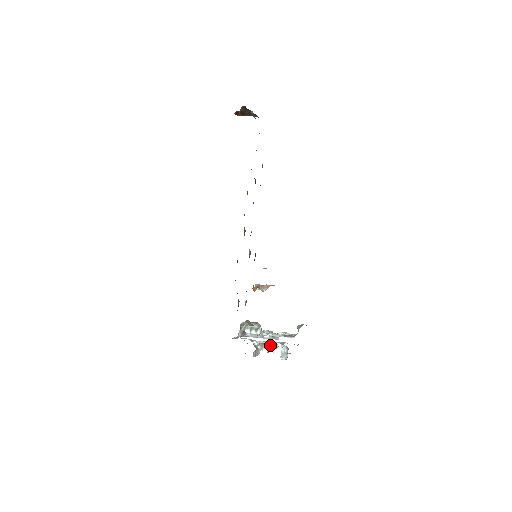
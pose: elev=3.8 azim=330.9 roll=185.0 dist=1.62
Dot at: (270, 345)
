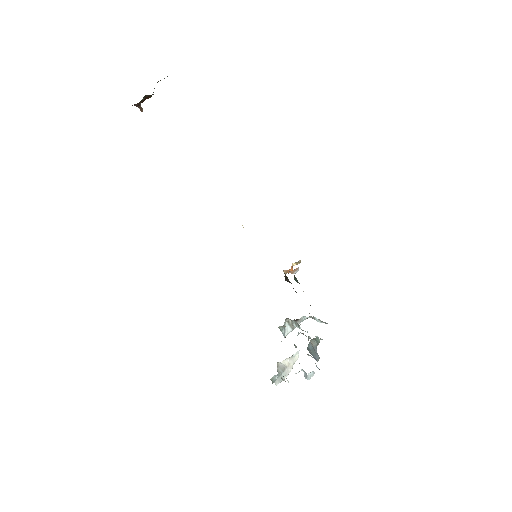
Dot at: (281, 377)
